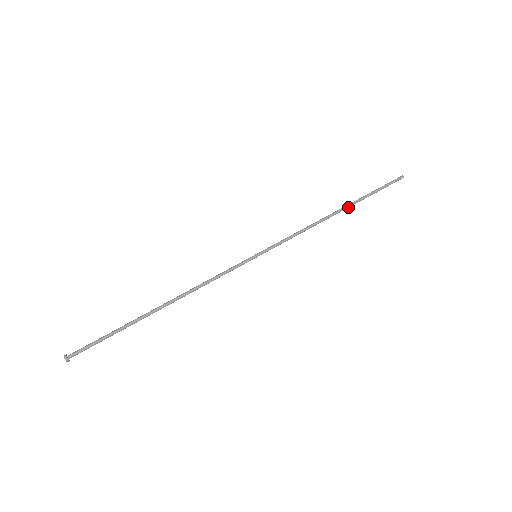
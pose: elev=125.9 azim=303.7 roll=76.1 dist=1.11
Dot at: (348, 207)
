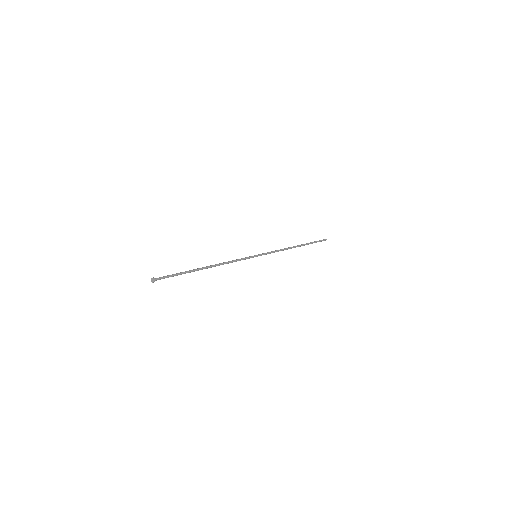
Dot at: occluded
